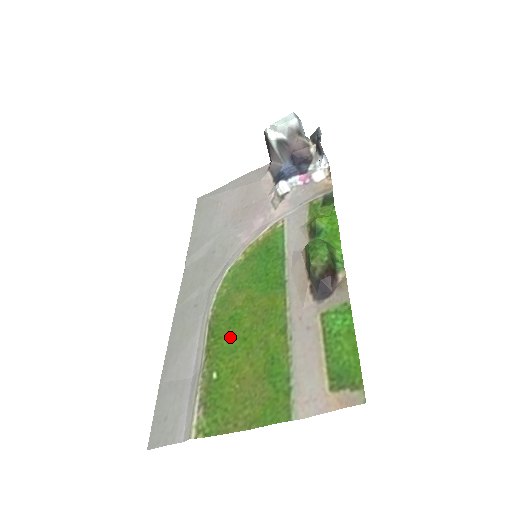
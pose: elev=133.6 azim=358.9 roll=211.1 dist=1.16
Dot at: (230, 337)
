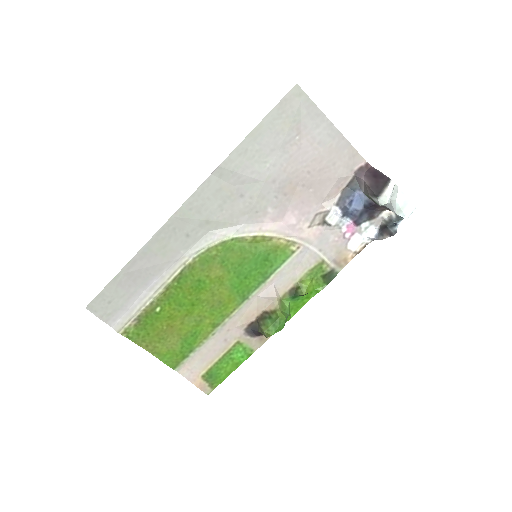
Dot at: (187, 295)
